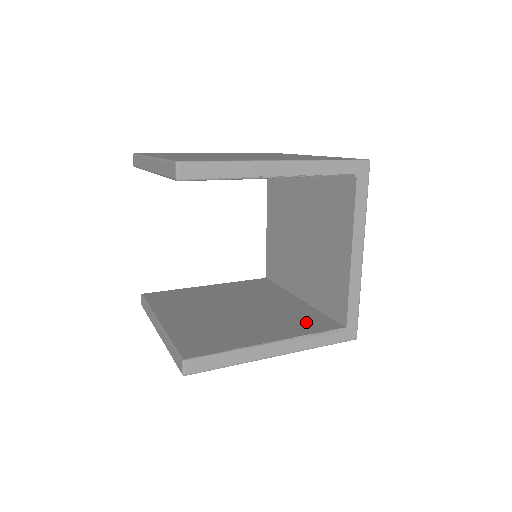
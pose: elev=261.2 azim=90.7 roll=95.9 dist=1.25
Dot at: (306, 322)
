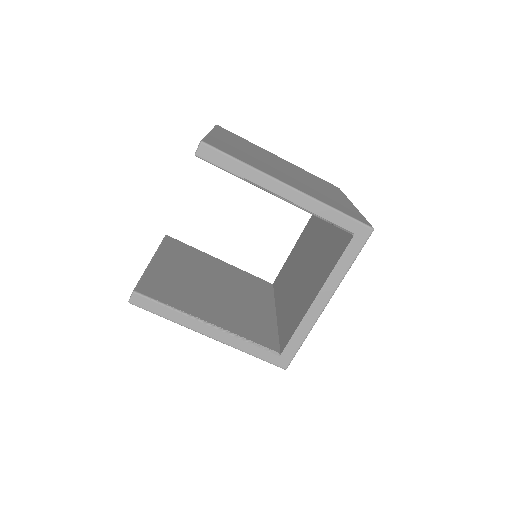
Dot at: (256, 330)
